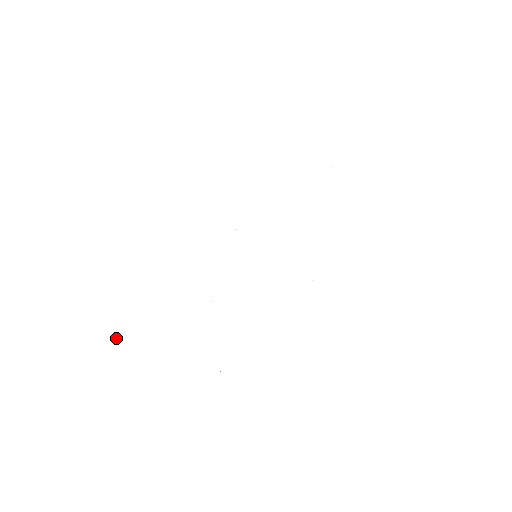
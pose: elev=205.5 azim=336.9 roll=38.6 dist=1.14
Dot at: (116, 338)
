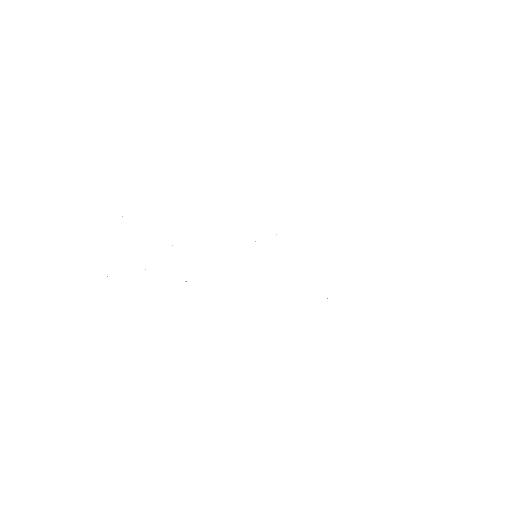
Dot at: occluded
